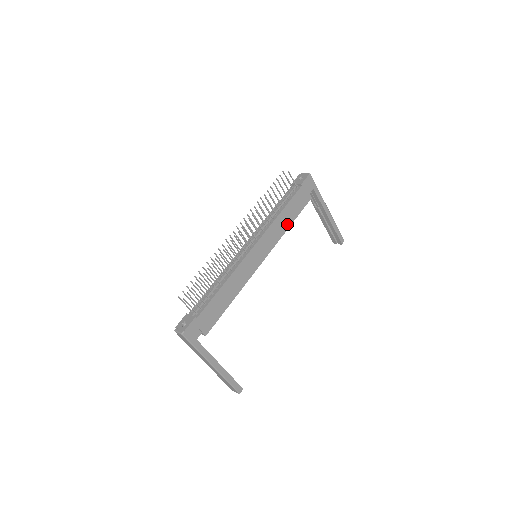
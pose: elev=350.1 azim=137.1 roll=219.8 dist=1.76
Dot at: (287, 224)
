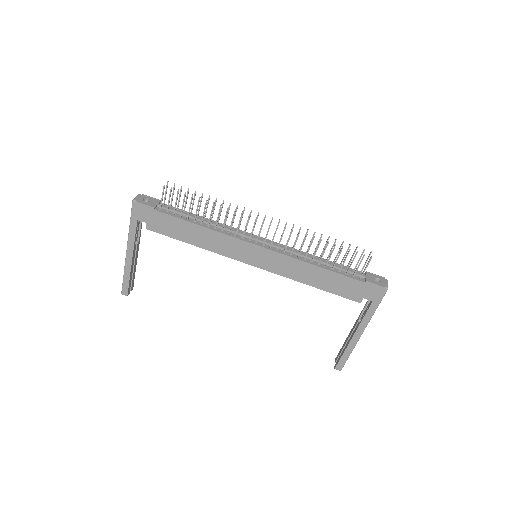
Dot at: (309, 280)
